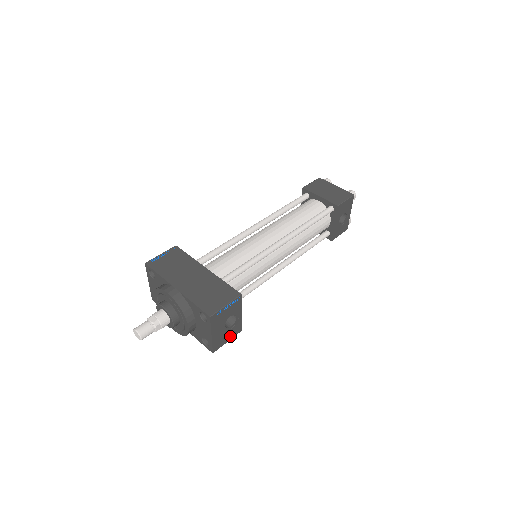
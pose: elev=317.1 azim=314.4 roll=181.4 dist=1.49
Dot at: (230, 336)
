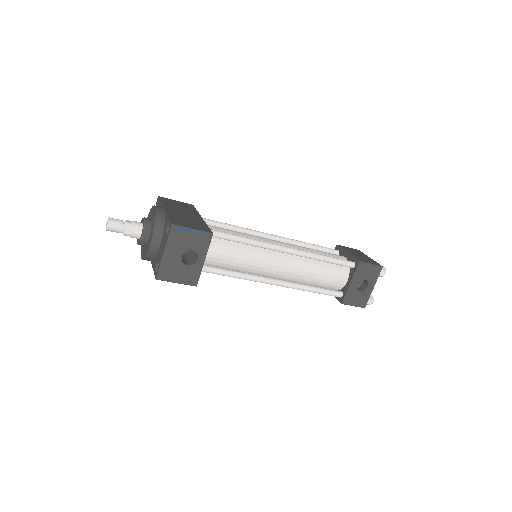
Dot at: (182, 278)
